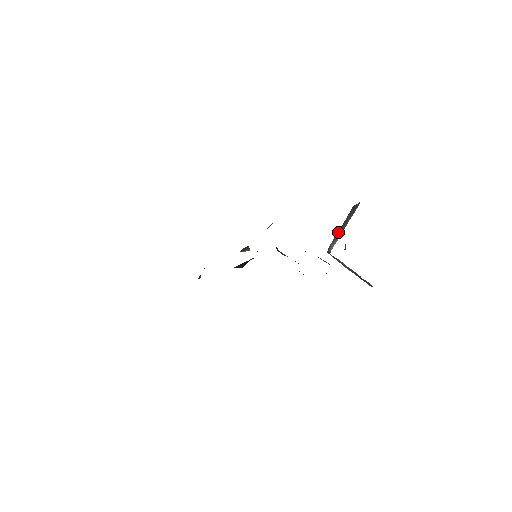
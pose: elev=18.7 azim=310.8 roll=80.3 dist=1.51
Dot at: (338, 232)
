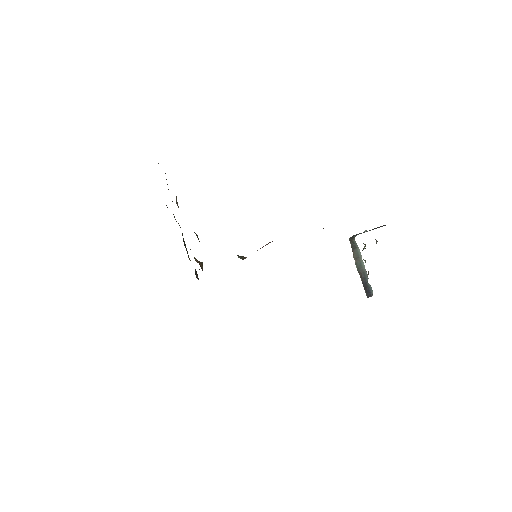
Dot at: occluded
